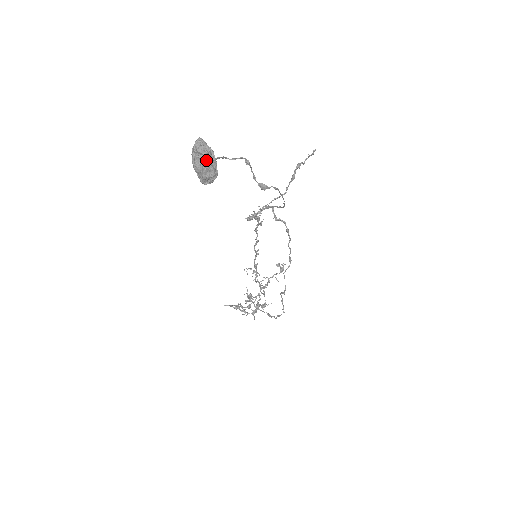
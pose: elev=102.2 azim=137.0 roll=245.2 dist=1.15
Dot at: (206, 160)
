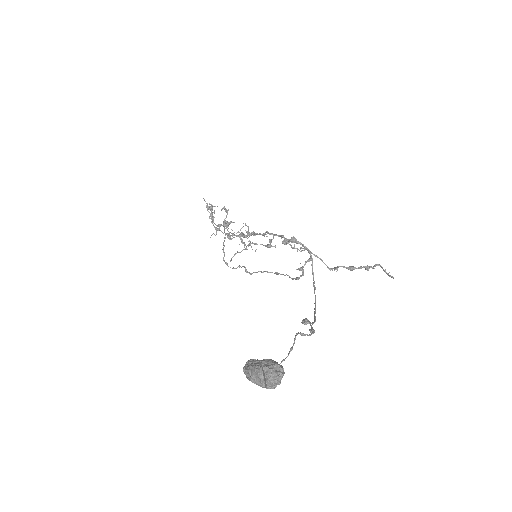
Dot at: (264, 387)
